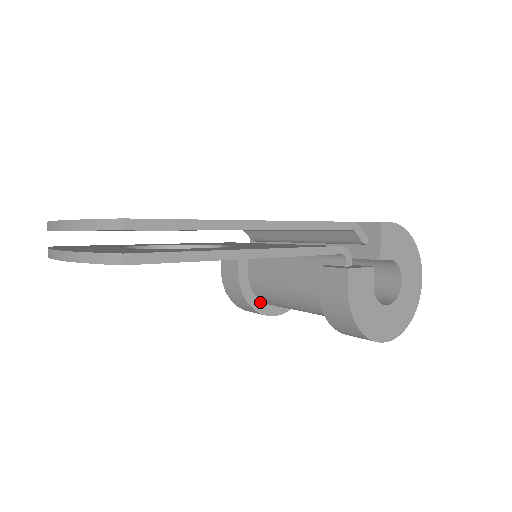
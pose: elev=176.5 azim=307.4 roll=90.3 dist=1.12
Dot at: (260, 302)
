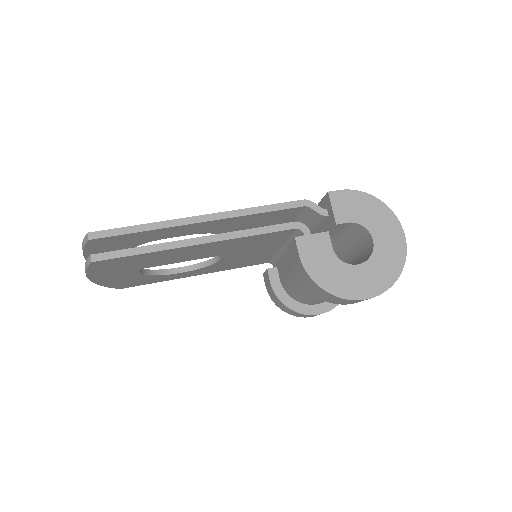
Dot at: (298, 303)
